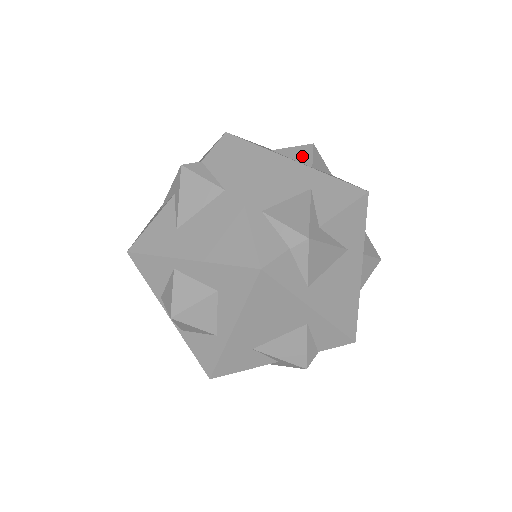
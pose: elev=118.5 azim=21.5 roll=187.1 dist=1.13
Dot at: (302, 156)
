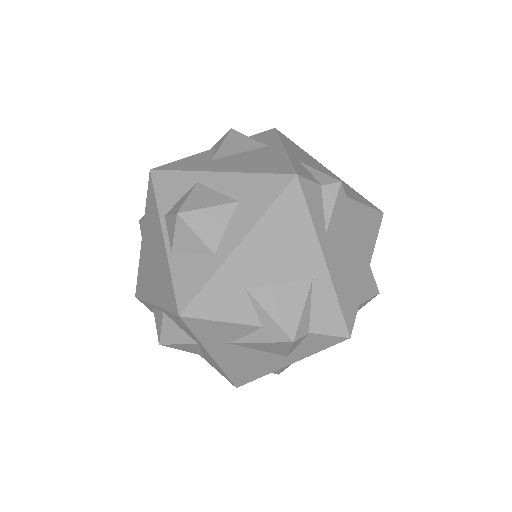
Dot at: occluded
